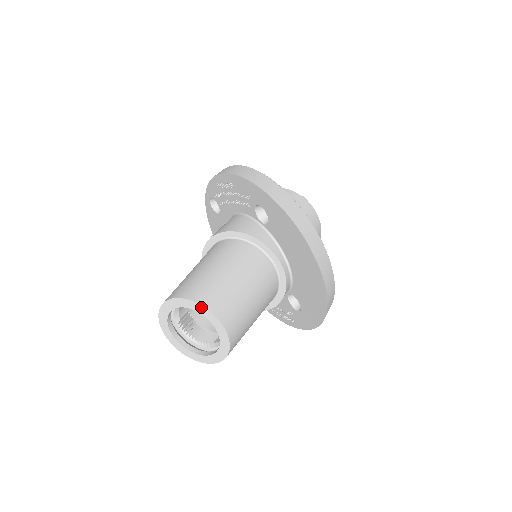
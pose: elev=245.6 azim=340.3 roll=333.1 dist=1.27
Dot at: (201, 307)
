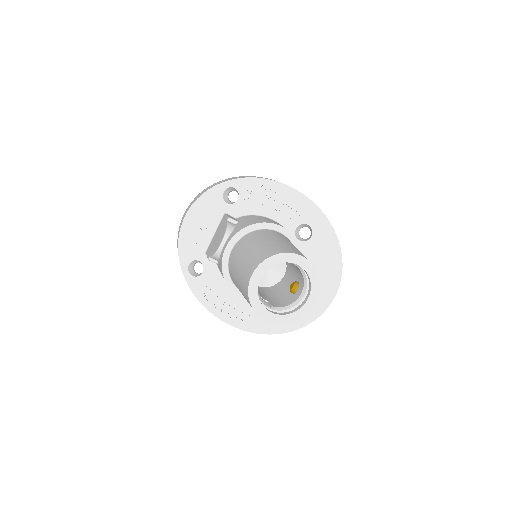
Dot at: (316, 274)
